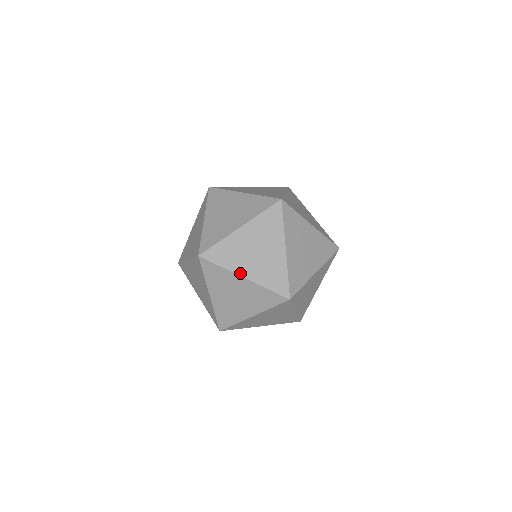
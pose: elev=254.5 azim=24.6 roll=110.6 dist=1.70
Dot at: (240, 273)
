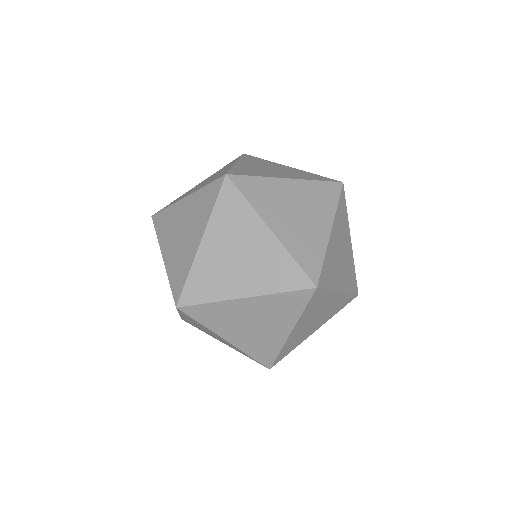
Dot at: (223, 336)
